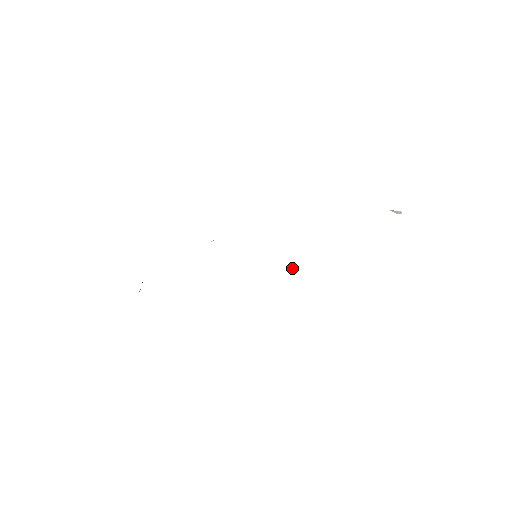
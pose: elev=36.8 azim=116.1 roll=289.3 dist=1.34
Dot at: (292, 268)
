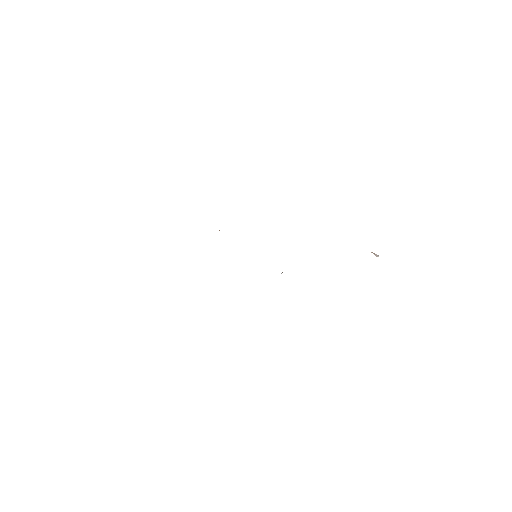
Dot at: occluded
